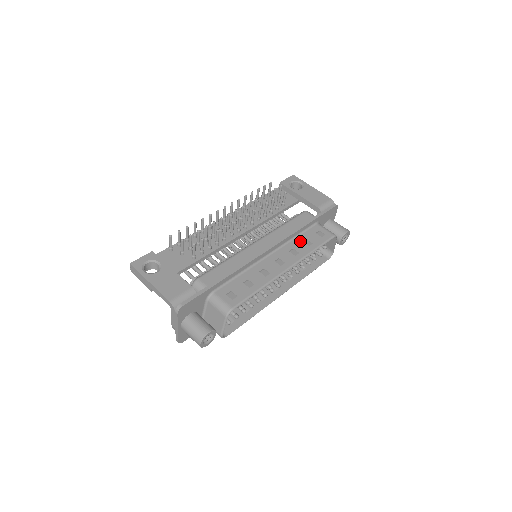
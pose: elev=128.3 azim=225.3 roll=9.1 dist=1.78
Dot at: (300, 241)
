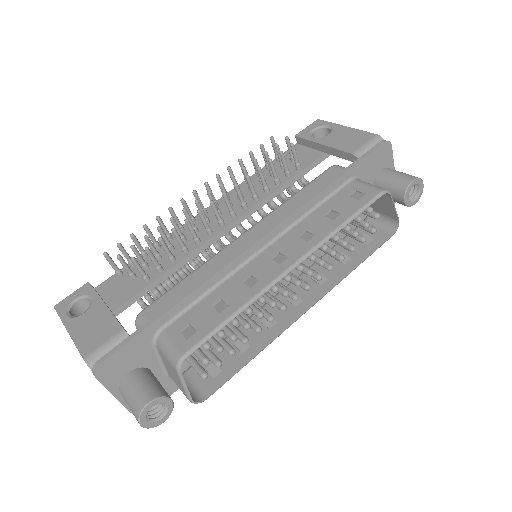
Dot at: (319, 215)
